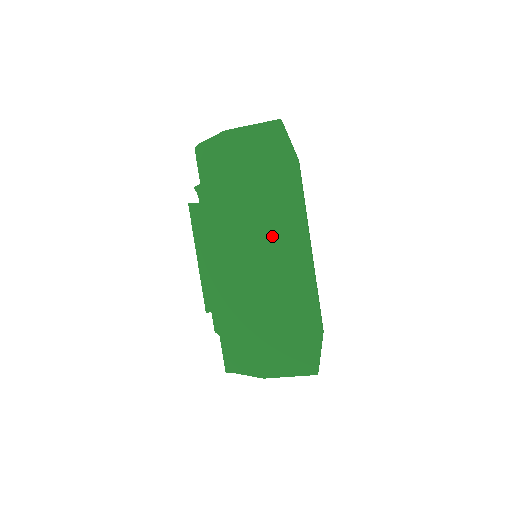
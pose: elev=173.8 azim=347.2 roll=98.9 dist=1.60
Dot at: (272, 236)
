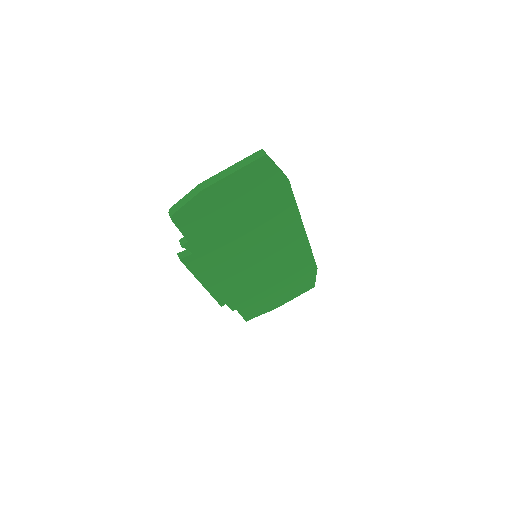
Dot at: (271, 240)
